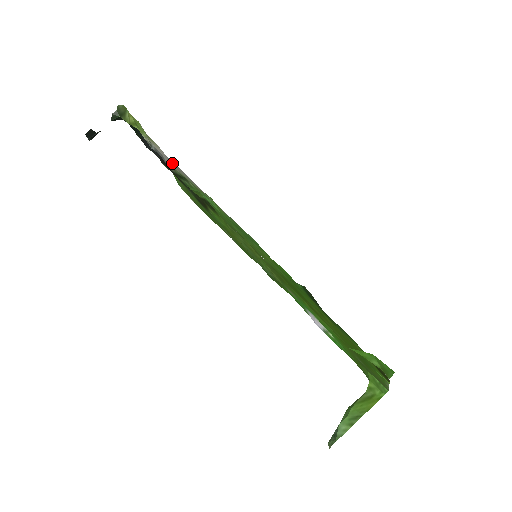
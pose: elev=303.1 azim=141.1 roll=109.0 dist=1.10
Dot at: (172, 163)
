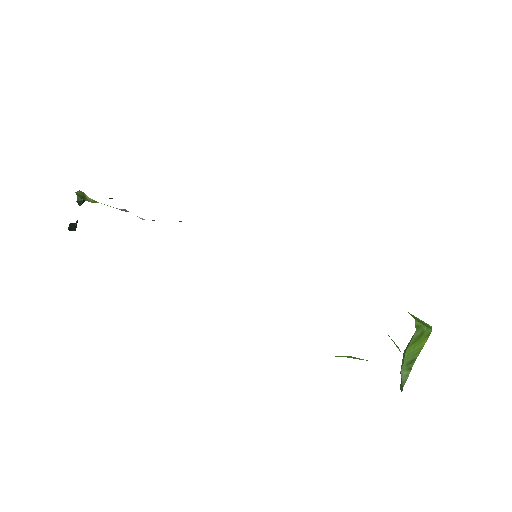
Dot at: occluded
